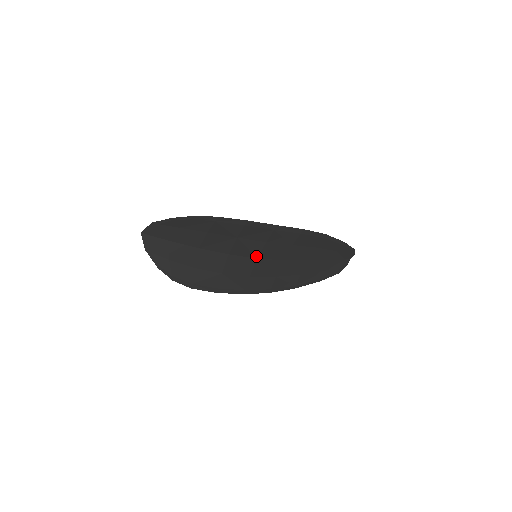
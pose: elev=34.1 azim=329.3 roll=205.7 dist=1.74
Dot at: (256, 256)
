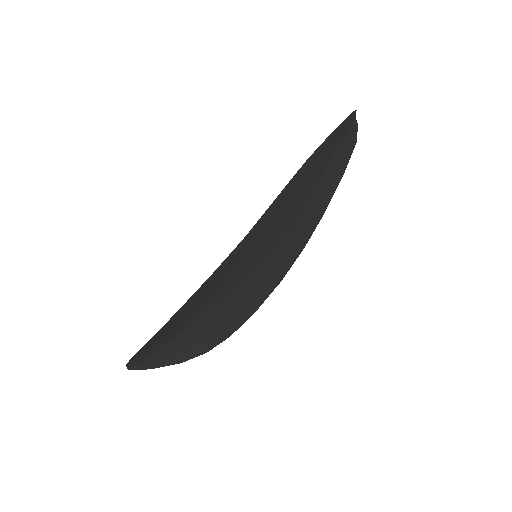
Dot at: (257, 260)
